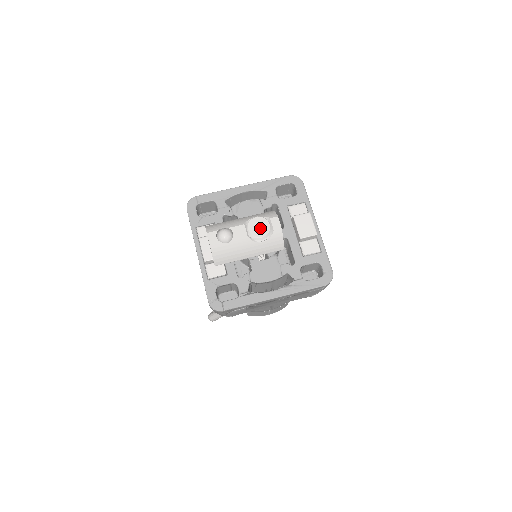
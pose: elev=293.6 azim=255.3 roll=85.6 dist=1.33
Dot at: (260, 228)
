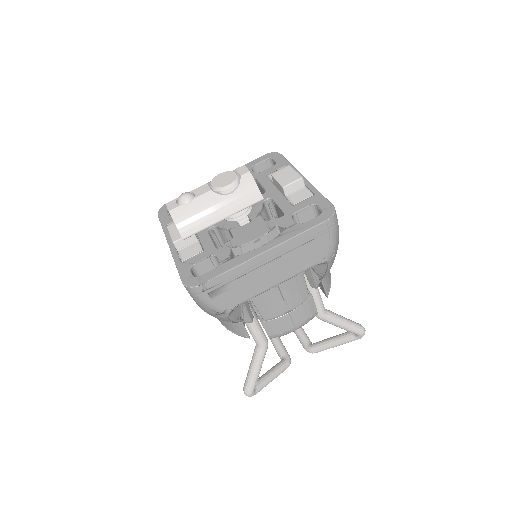
Dot at: (225, 179)
